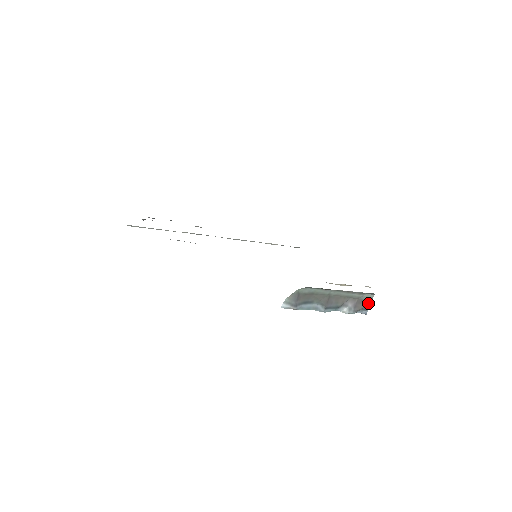
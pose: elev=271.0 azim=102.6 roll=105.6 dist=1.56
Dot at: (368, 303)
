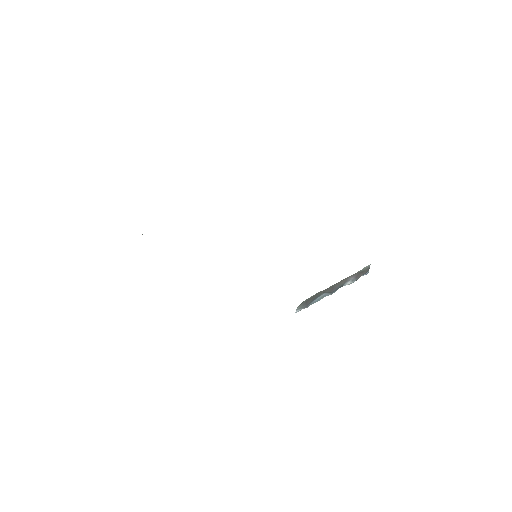
Dot at: (367, 270)
